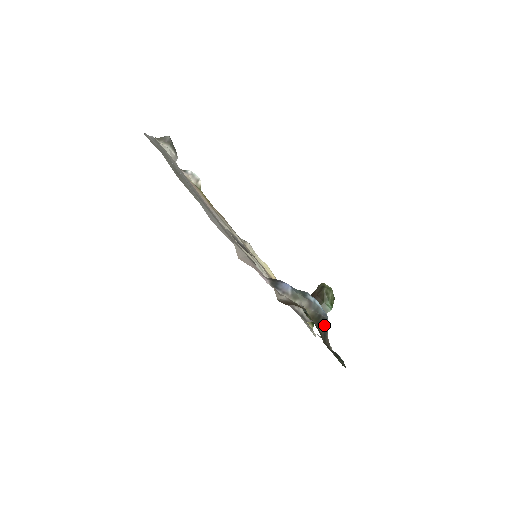
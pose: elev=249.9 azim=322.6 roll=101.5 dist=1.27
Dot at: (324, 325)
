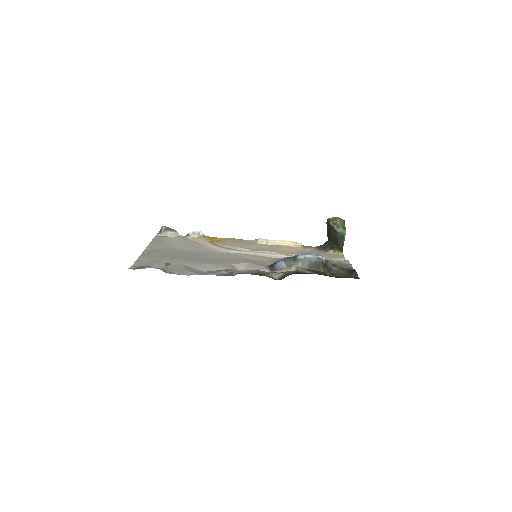
Dot at: (322, 266)
